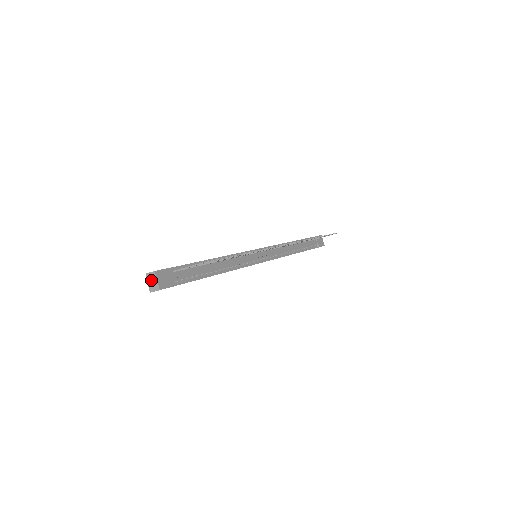
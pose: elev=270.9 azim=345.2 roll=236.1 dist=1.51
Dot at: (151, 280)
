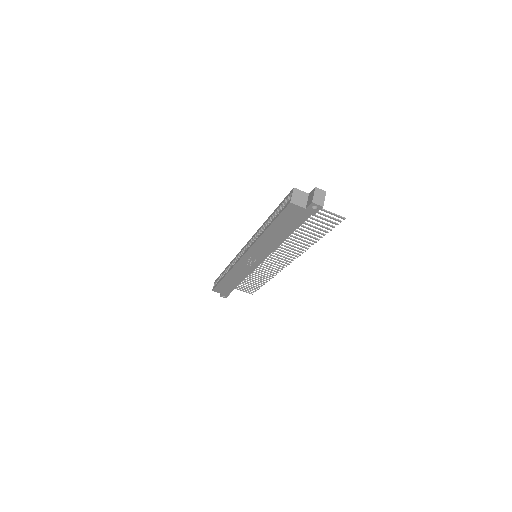
Dot at: (319, 195)
